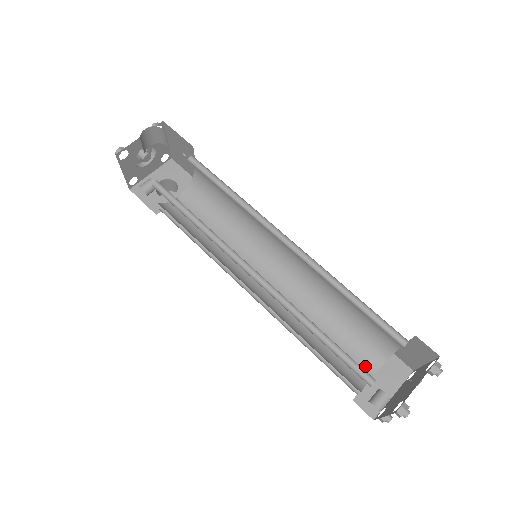
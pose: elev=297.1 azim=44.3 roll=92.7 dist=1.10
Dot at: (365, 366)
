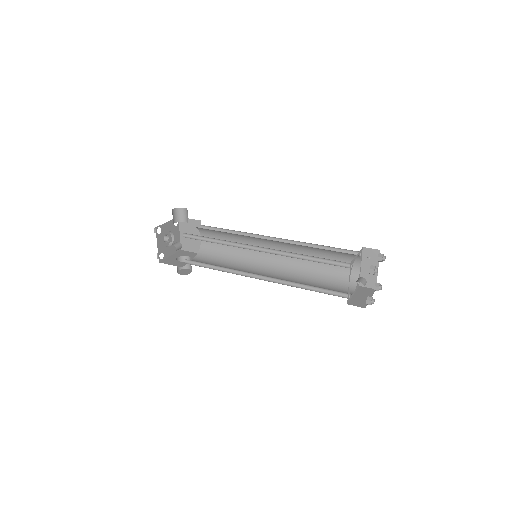
Dot at: (346, 291)
